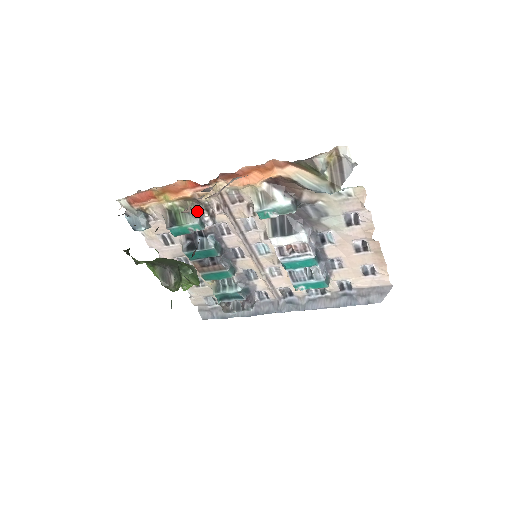
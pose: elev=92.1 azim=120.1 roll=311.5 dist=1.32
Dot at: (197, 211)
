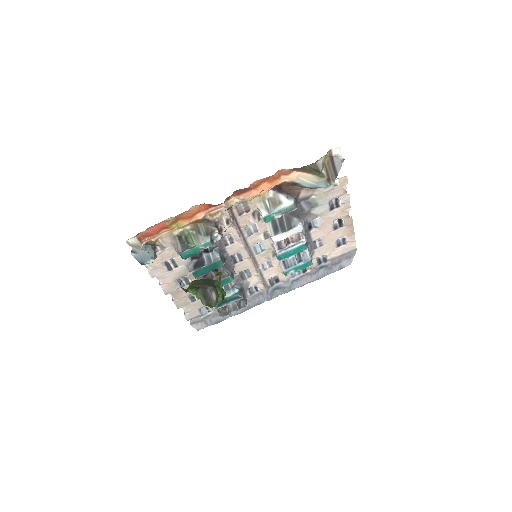
Dot at: (208, 230)
